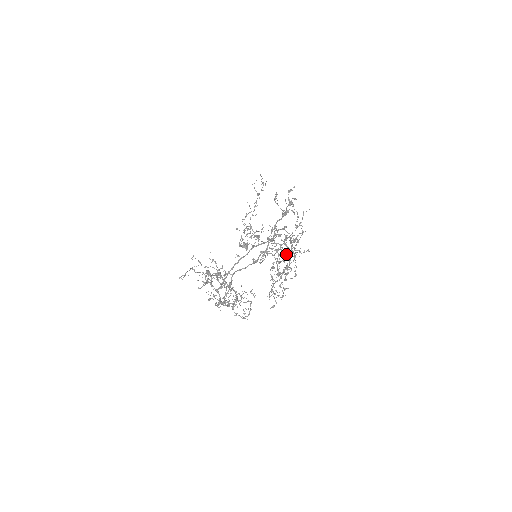
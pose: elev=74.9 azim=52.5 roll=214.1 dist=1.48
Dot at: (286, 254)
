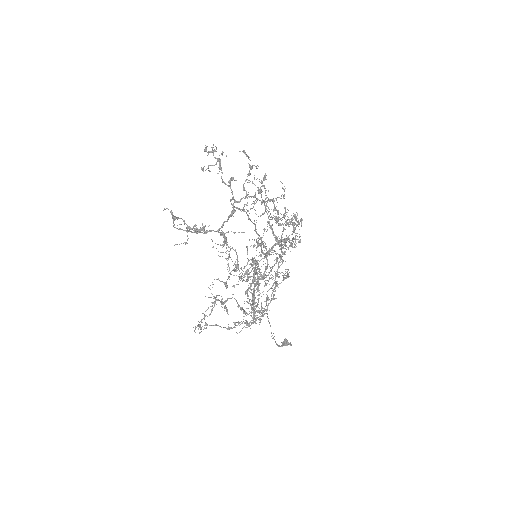
Dot at: occluded
